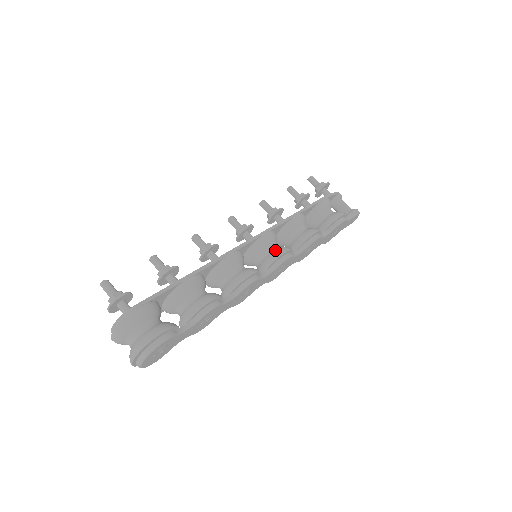
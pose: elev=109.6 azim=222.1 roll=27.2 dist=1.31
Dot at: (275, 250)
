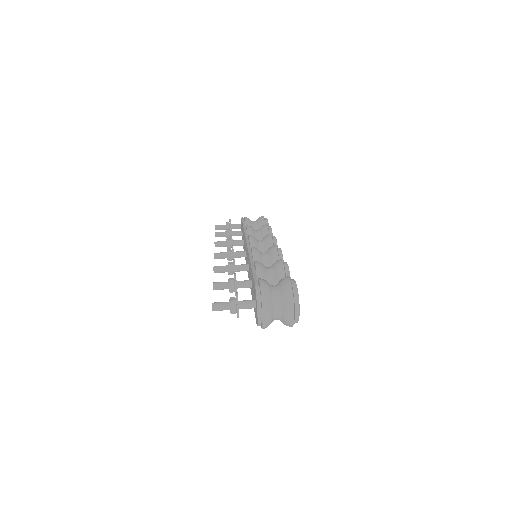
Dot at: (264, 239)
